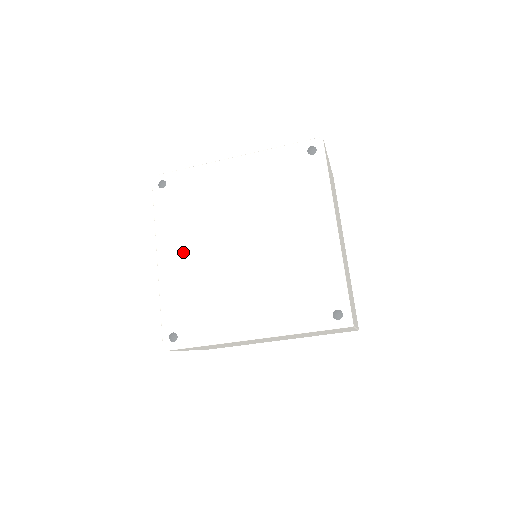
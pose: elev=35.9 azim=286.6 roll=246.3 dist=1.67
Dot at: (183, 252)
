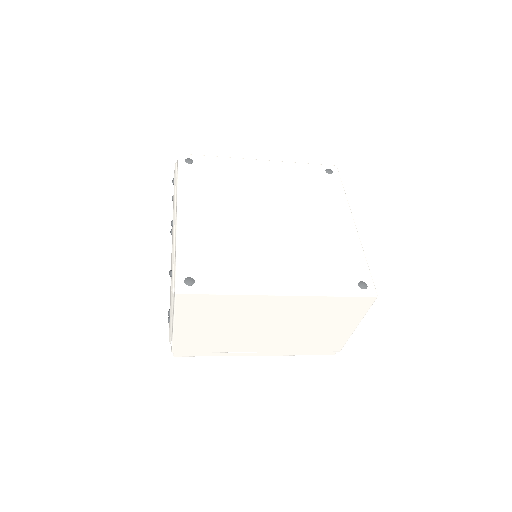
Dot at: (207, 213)
